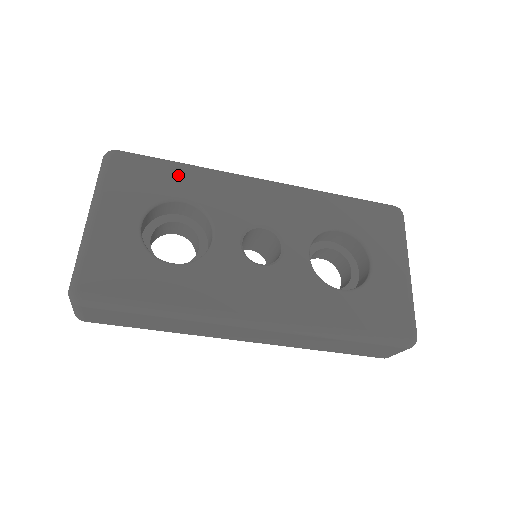
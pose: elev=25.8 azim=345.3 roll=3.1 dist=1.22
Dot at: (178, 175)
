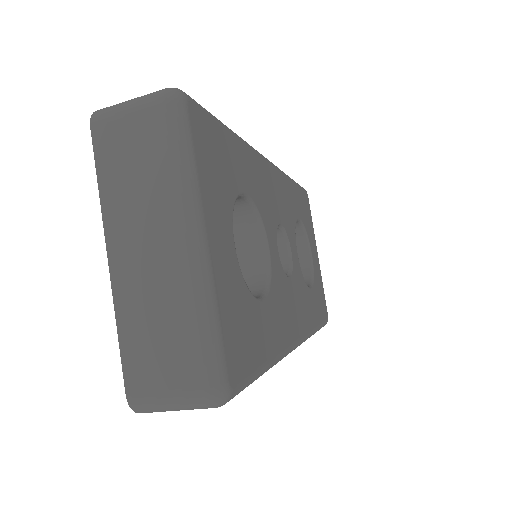
Dot at: (236, 152)
